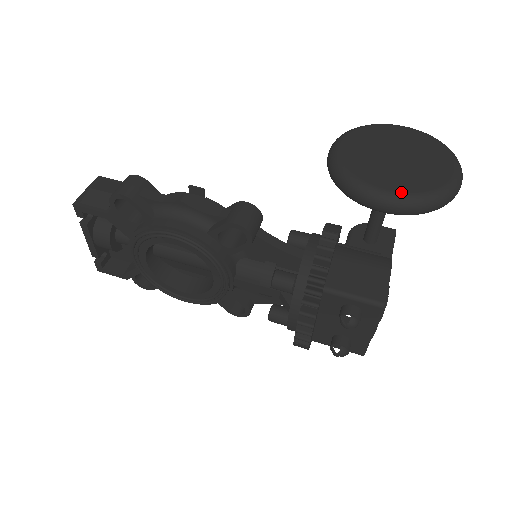
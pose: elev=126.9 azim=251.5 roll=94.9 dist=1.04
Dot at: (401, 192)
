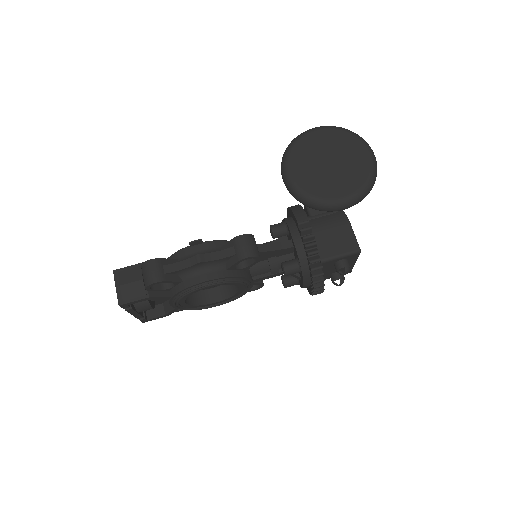
Dot at: (350, 195)
